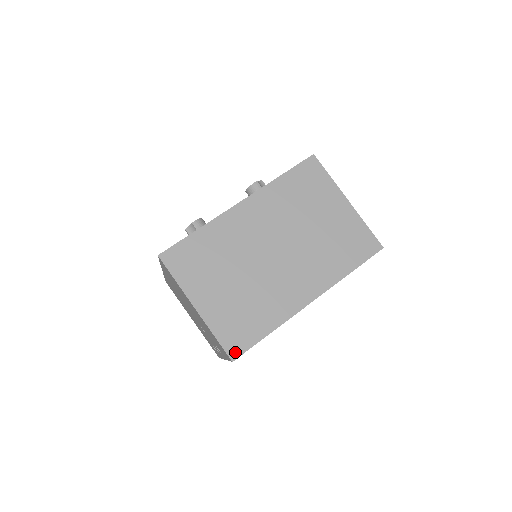
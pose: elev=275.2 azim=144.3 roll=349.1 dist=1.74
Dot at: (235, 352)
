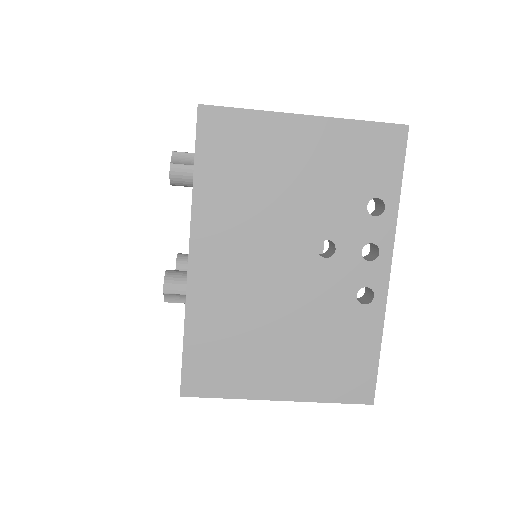
Dot at: occluded
